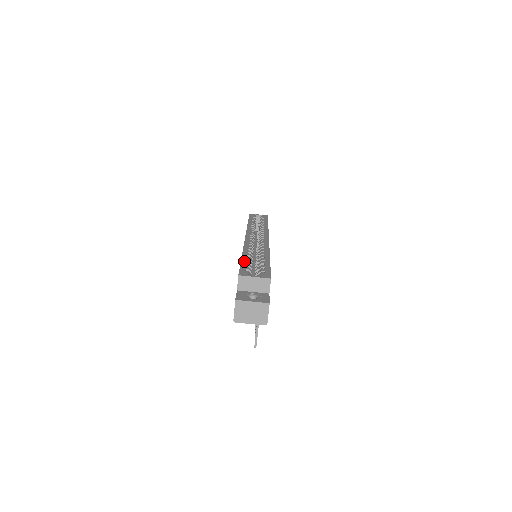
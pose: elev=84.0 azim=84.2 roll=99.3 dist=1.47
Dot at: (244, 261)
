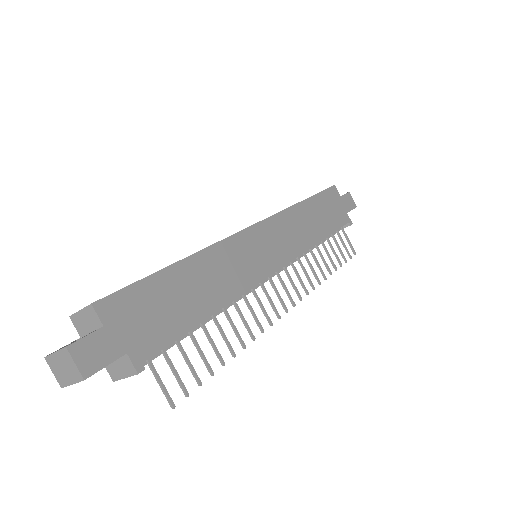
Dot at: occluded
